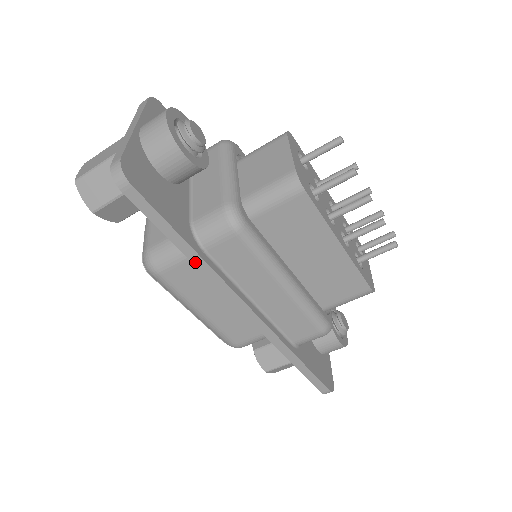
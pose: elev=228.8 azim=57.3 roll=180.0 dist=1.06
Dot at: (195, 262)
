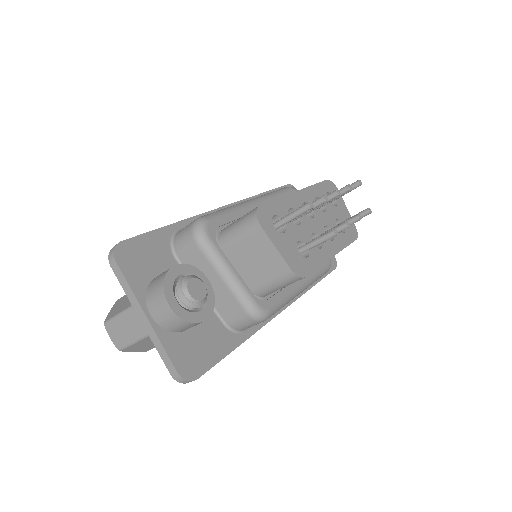
Dot at: occluded
